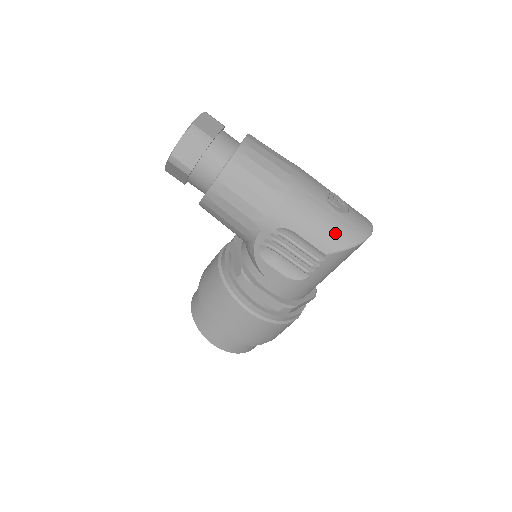
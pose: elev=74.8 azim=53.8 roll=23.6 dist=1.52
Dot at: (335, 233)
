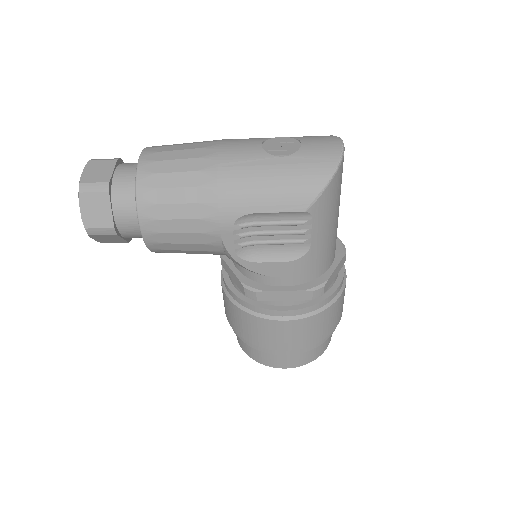
Dot at: (298, 181)
